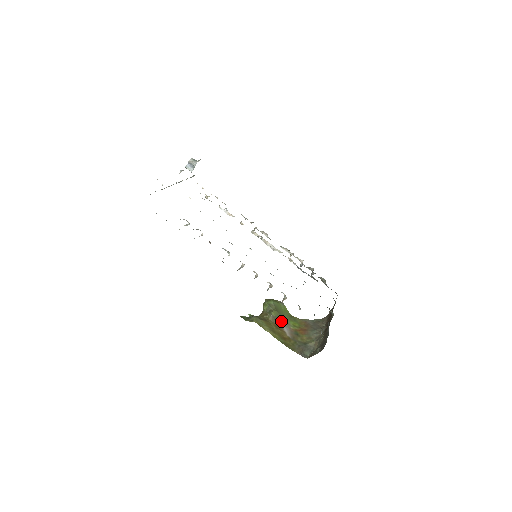
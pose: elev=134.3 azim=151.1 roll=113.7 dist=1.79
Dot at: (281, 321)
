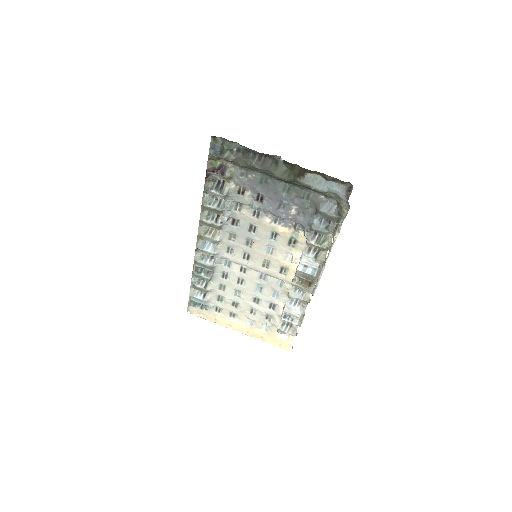
Dot at: occluded
